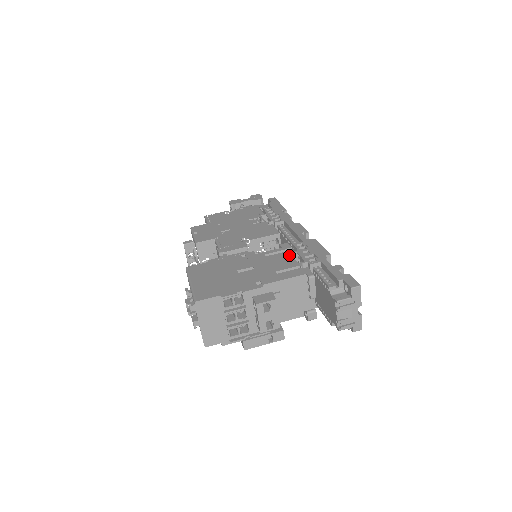
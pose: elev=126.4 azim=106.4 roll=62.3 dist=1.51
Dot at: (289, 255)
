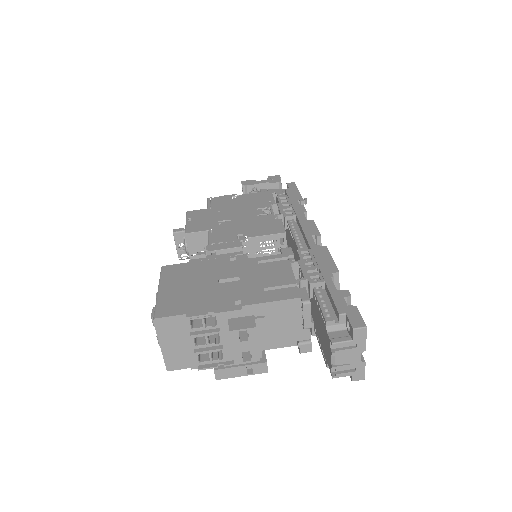
Dot at: (287, 266)
